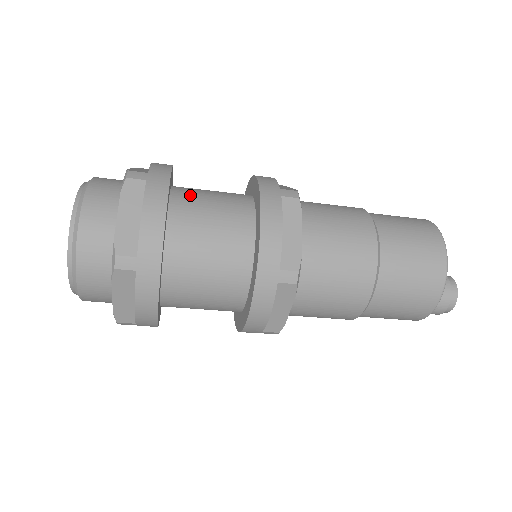
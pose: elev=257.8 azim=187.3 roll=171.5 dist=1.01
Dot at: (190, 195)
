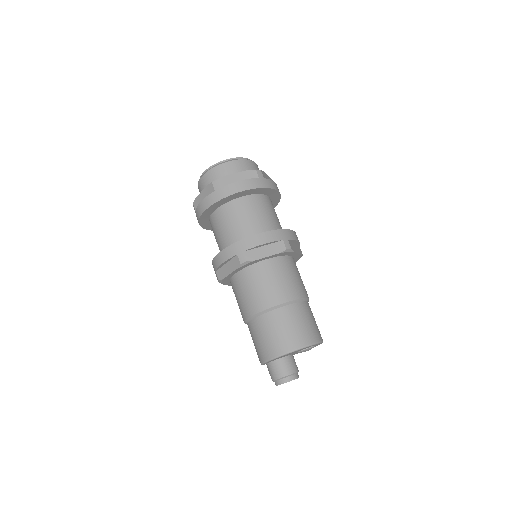
Dot at: (266, 203)
